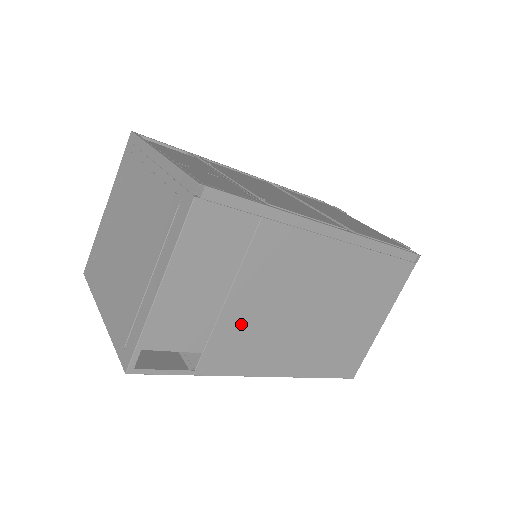
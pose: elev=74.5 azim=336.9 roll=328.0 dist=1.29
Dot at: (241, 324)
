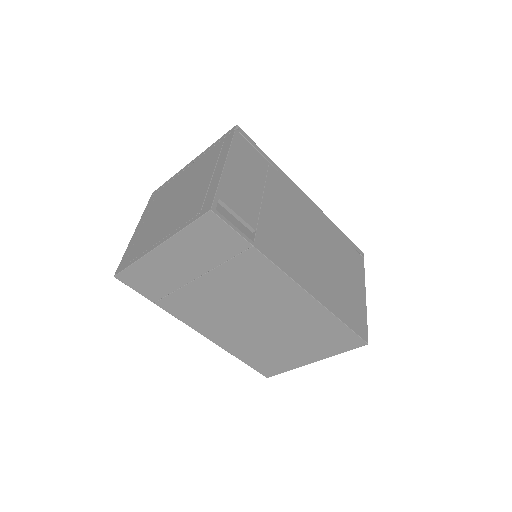
Dot at: (275, 226)
